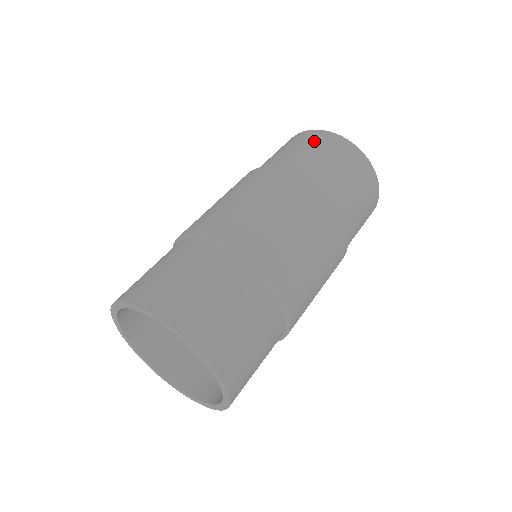
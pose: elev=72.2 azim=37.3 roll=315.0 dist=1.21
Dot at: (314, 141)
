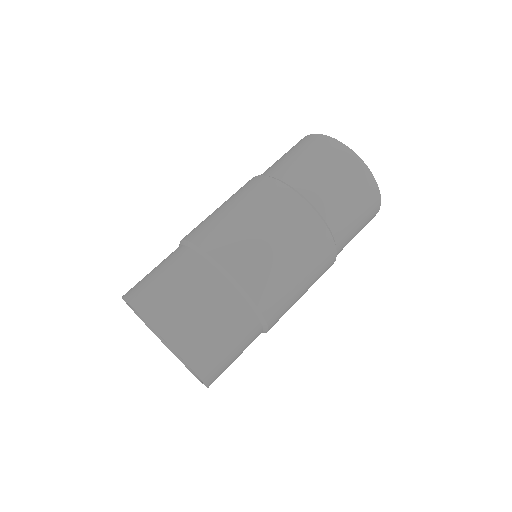
Dot at: (304, 146)
